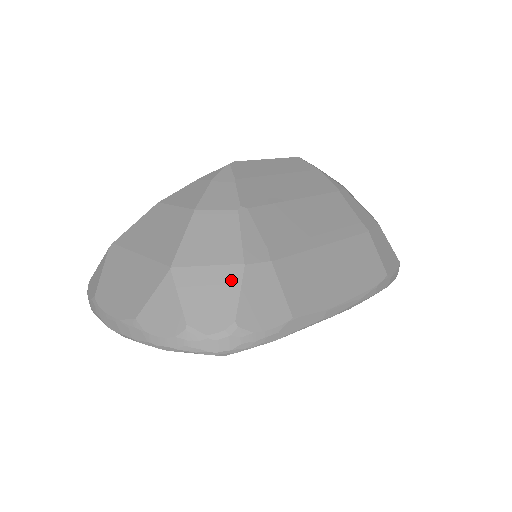
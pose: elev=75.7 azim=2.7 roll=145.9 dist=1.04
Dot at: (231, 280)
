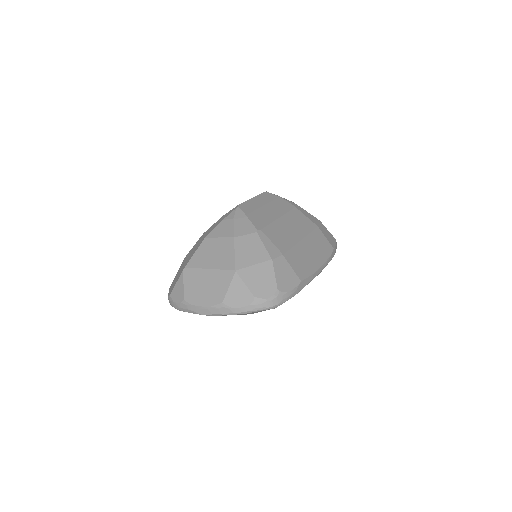
Dot at: (268, 269)
